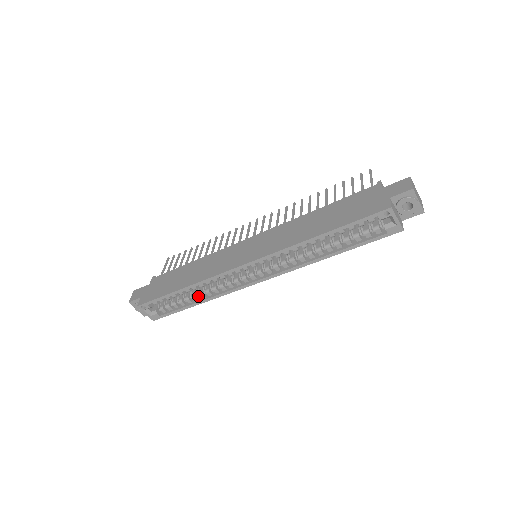
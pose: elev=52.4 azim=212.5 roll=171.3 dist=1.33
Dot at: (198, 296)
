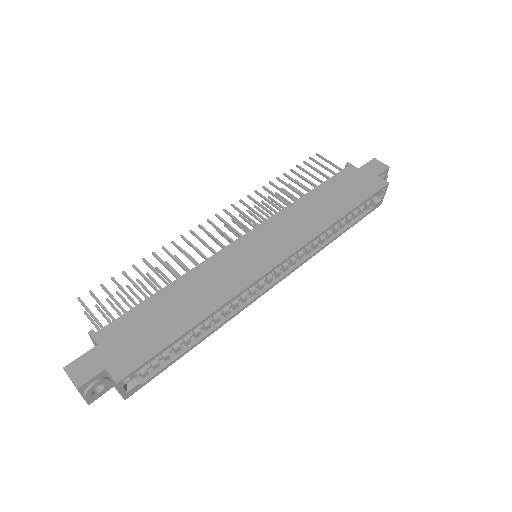
Dot at: (199, 330)
